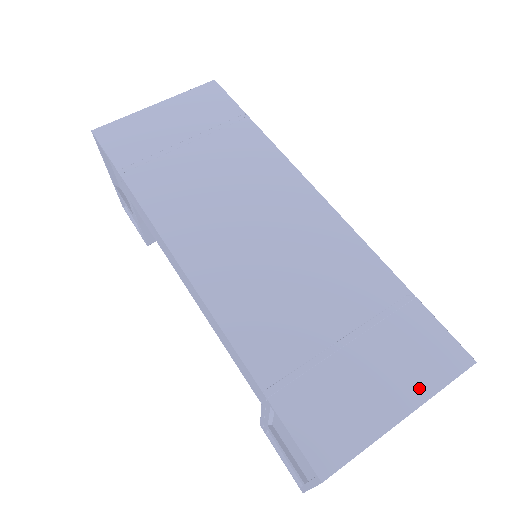
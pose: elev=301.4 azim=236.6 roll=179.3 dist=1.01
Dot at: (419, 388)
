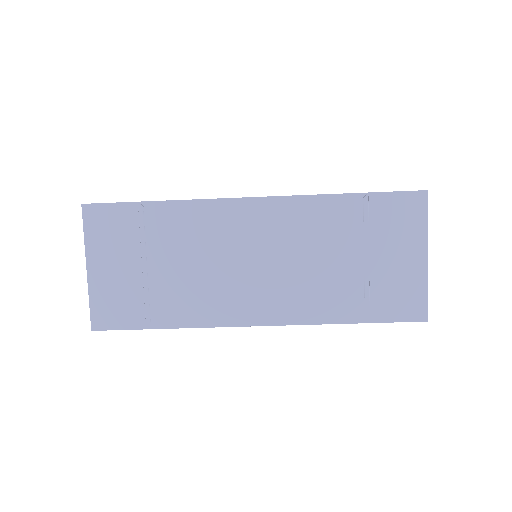
Dot at: (419, 236)
